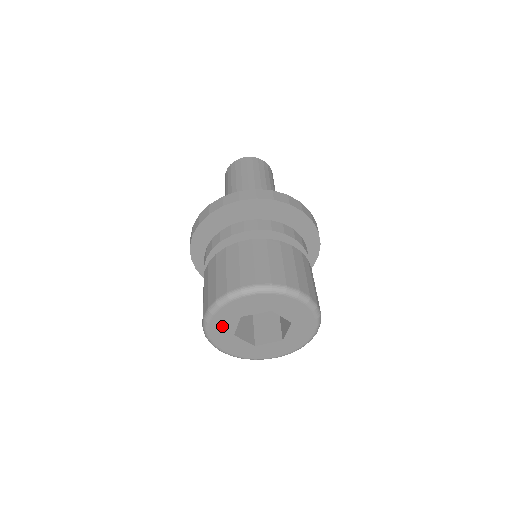
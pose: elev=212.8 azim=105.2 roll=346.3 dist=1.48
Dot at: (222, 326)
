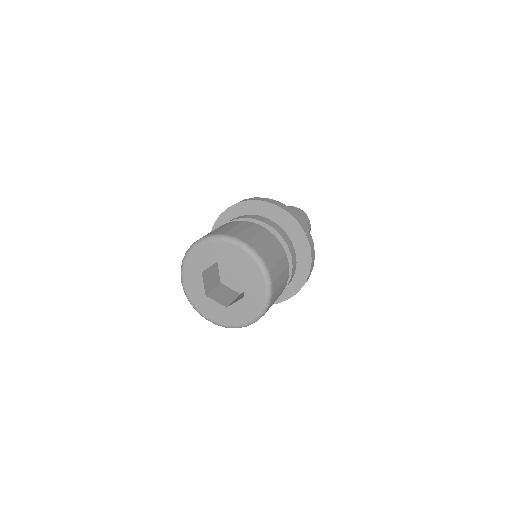
Dot at: (193, 286)
